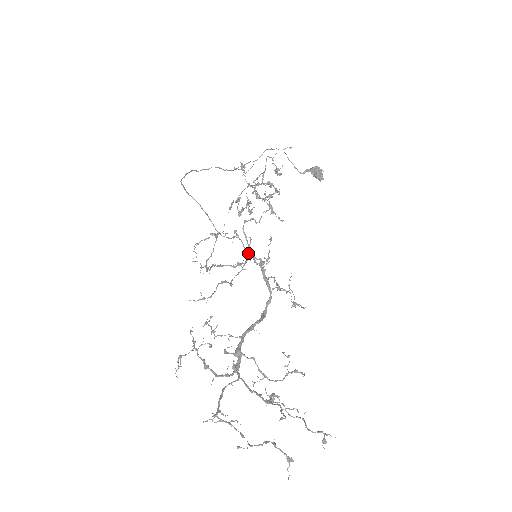
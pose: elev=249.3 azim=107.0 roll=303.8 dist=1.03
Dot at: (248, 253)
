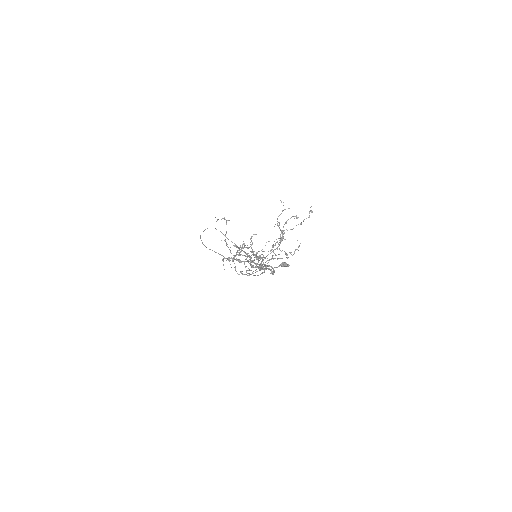
Dot at: occluded
